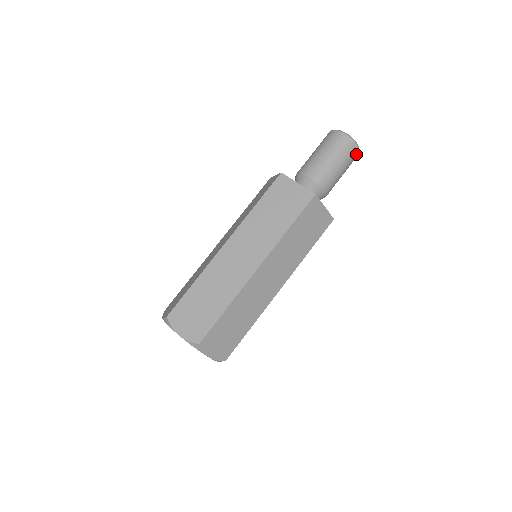
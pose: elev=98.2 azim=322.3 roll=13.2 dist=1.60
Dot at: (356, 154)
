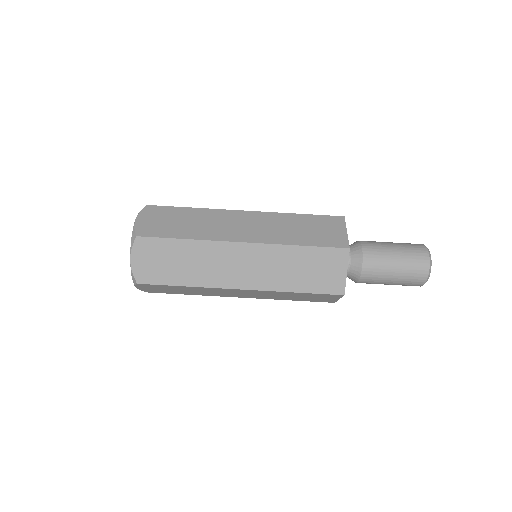
Dot at: occluded
